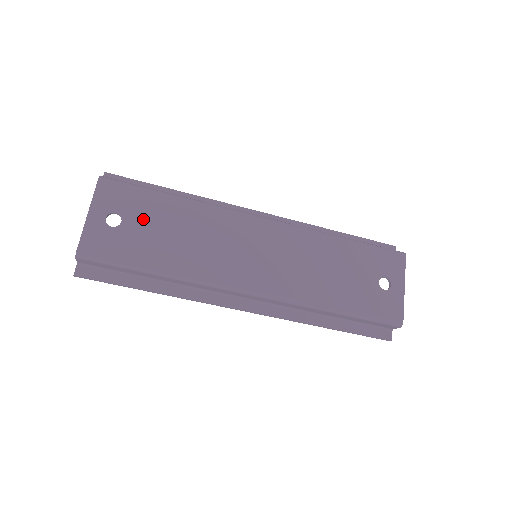
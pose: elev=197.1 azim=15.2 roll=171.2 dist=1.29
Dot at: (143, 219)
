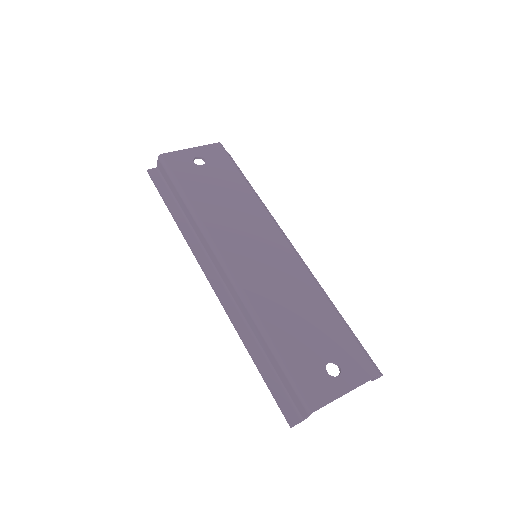
Dot at: (215, 174)
